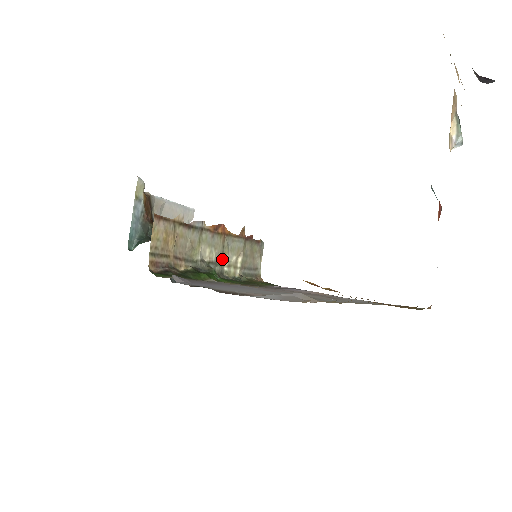
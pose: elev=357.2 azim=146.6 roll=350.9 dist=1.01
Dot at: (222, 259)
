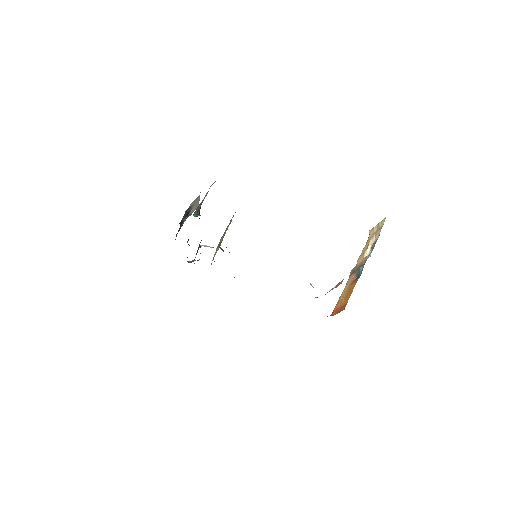
Dot at: occluded
